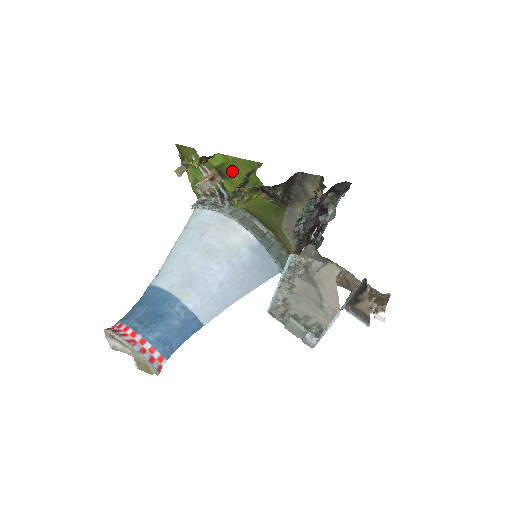
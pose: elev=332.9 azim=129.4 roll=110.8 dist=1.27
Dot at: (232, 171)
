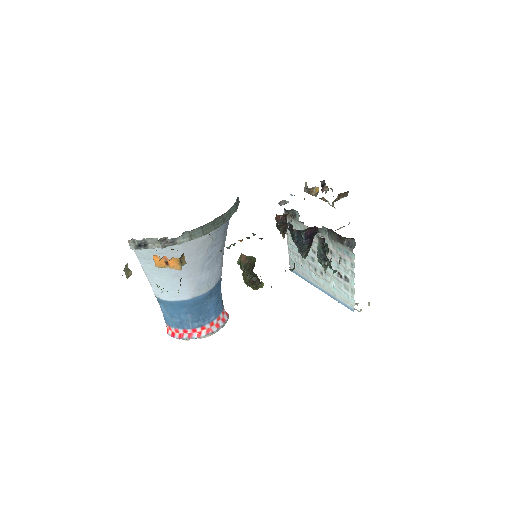
Dot at: occluded
